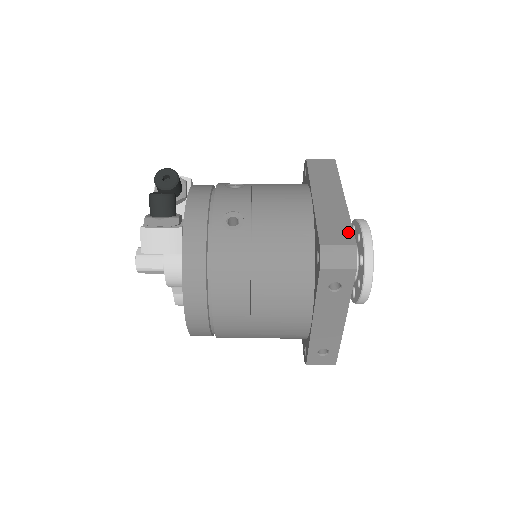
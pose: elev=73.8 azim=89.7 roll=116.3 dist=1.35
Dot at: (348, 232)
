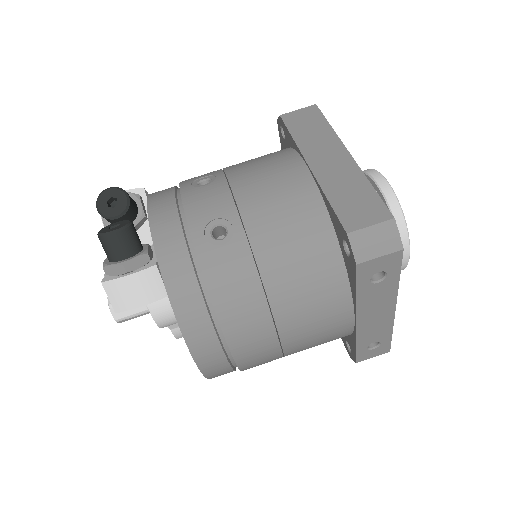
Dot at: (375, 202)
